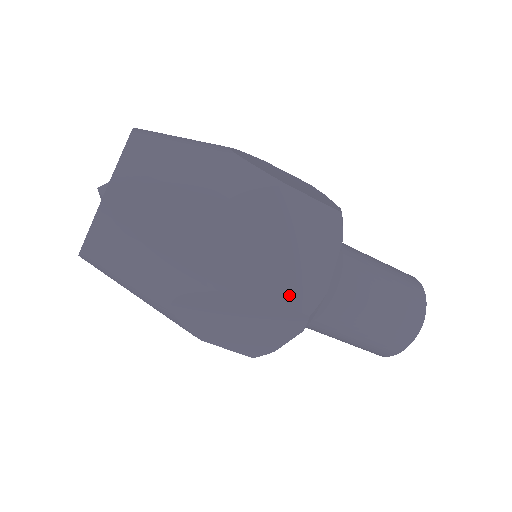
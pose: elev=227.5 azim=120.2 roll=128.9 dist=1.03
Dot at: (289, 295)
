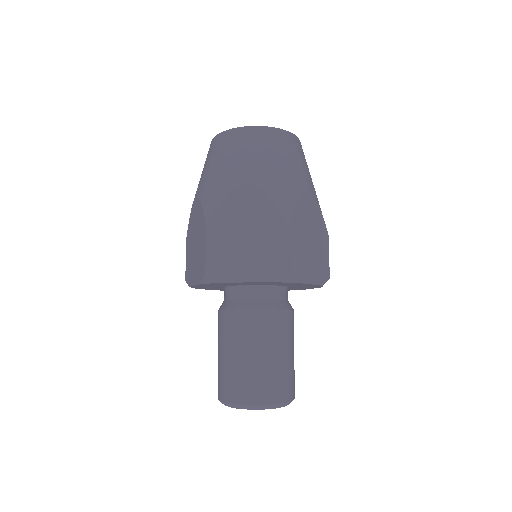
Dot at: (214, 253)
